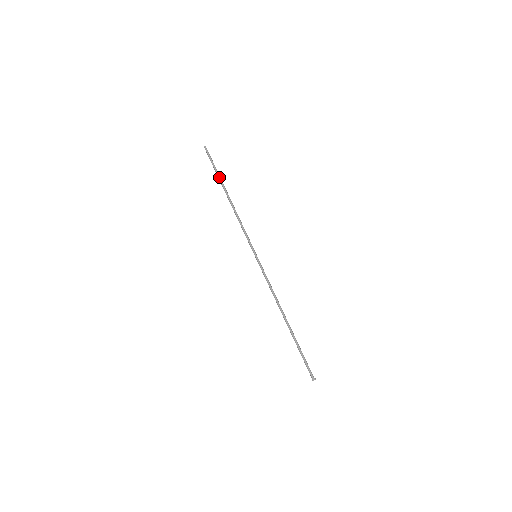
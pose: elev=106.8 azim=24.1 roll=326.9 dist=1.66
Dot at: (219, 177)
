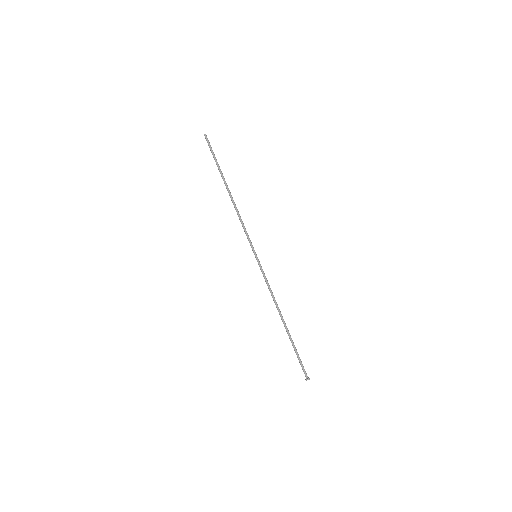
Dot at: (220, 170)
